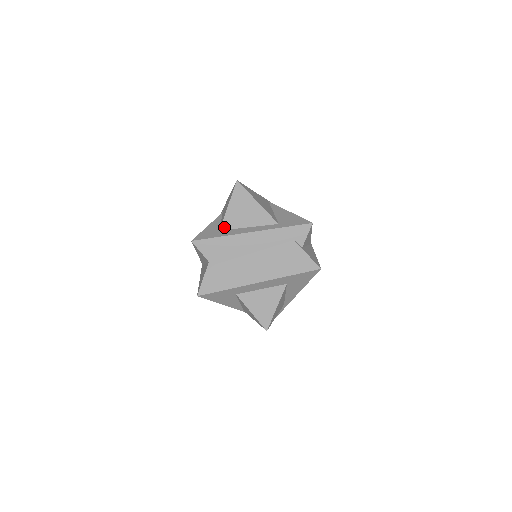
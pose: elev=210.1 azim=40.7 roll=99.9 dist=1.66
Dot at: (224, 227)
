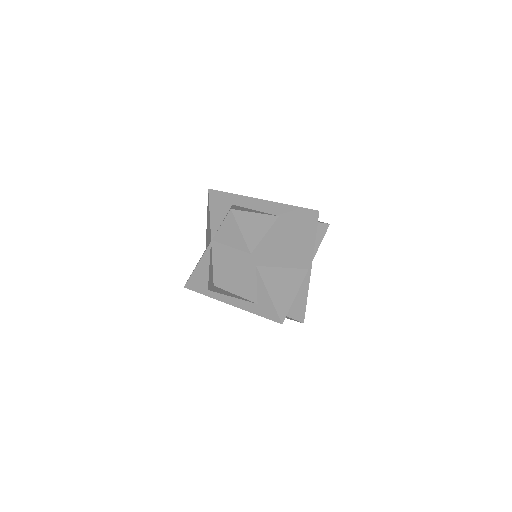
Dot at: occluded
